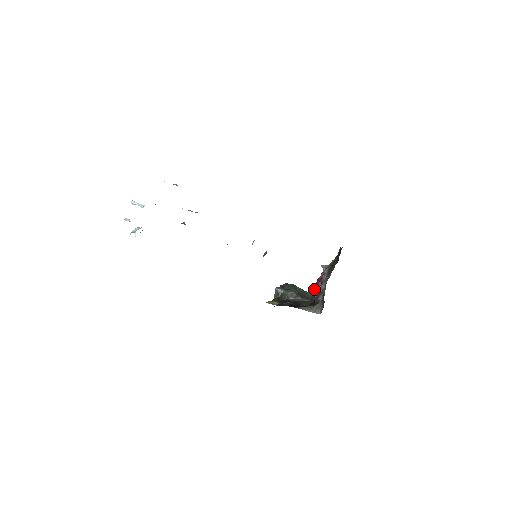
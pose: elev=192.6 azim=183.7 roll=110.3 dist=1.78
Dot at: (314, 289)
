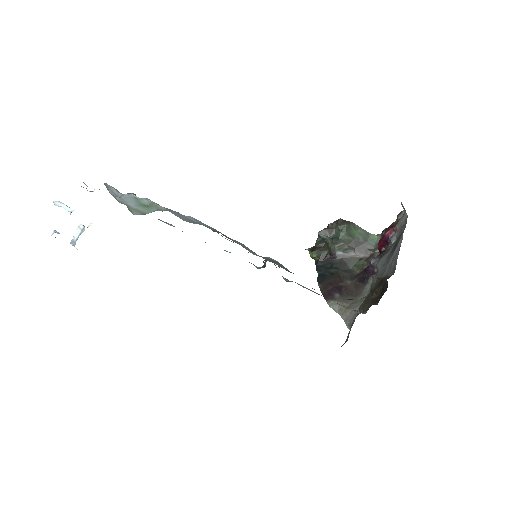
Dot at: (382, 234)
